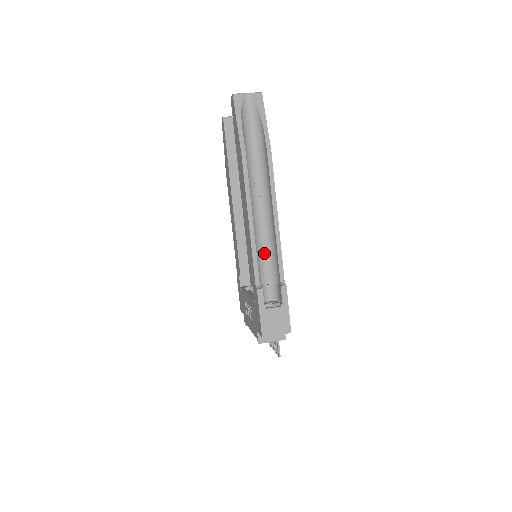
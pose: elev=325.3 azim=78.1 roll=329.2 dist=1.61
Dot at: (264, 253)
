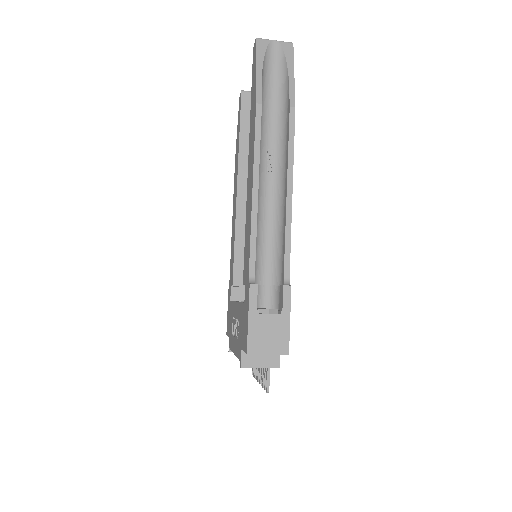
Dot at: (267, 242)
